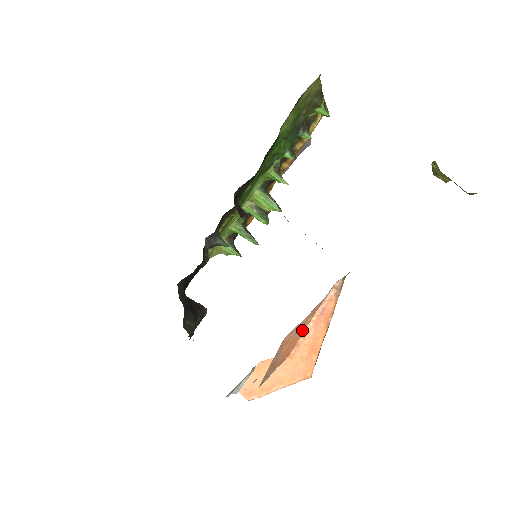
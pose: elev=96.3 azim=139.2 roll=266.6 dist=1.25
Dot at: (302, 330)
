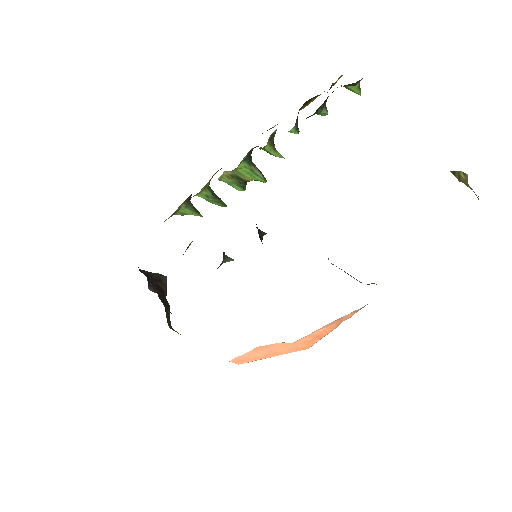
Dot at: occluded
